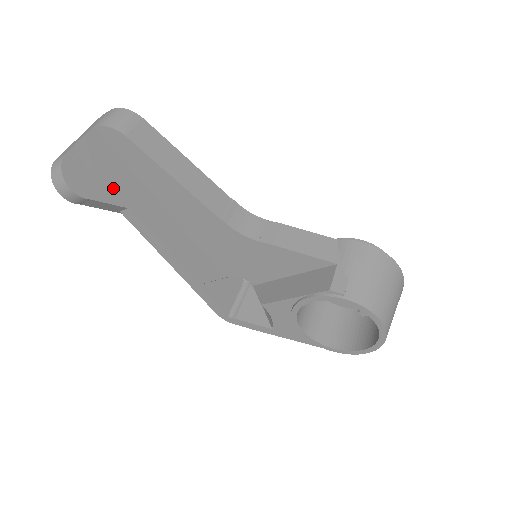
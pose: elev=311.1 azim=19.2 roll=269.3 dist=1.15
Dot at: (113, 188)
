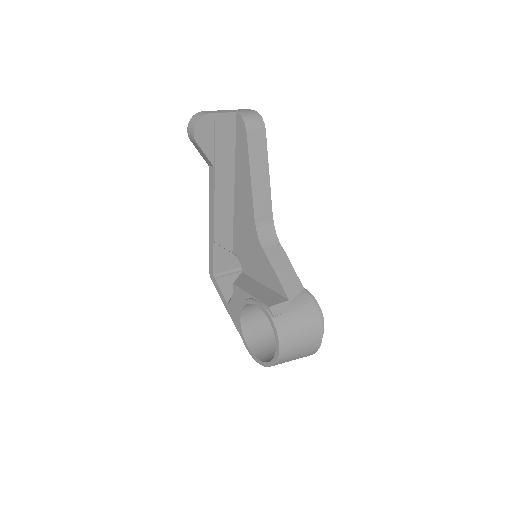
Dot at: (216, 151)
